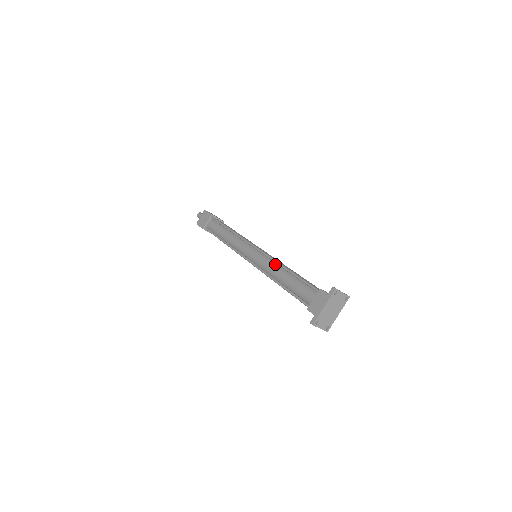
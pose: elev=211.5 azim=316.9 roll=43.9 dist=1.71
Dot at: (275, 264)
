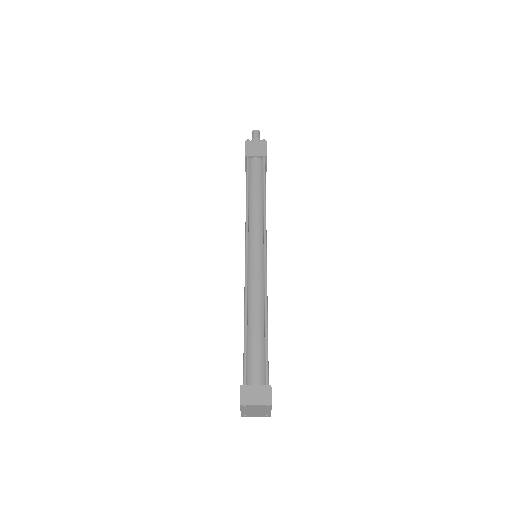
Dot at: (246, 298)
